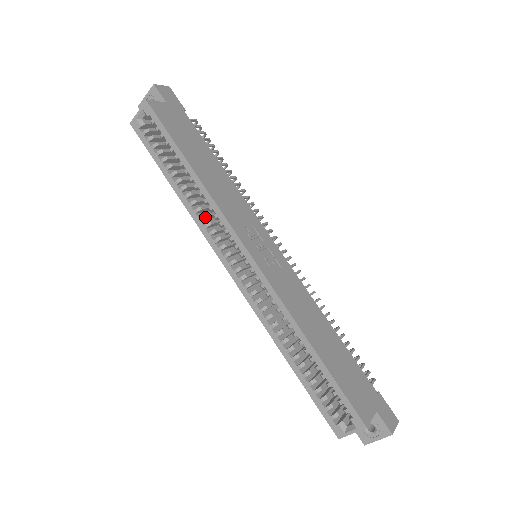
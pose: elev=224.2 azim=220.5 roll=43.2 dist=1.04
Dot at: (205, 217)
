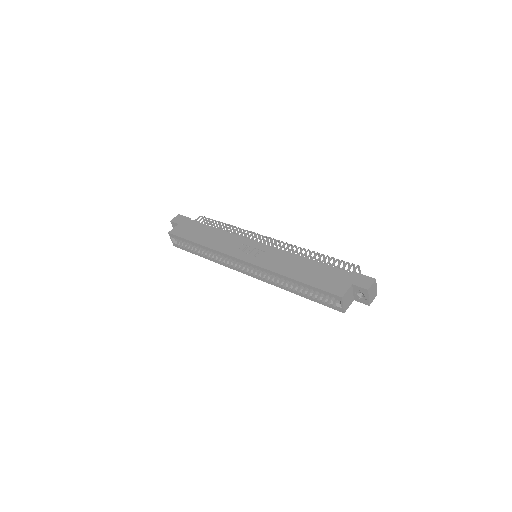
Dot at: (221, 259)
